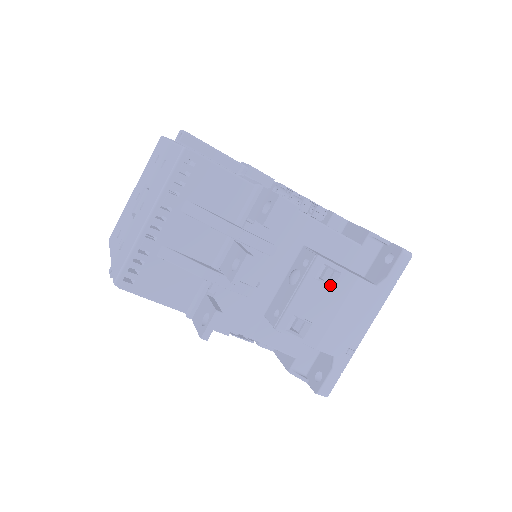
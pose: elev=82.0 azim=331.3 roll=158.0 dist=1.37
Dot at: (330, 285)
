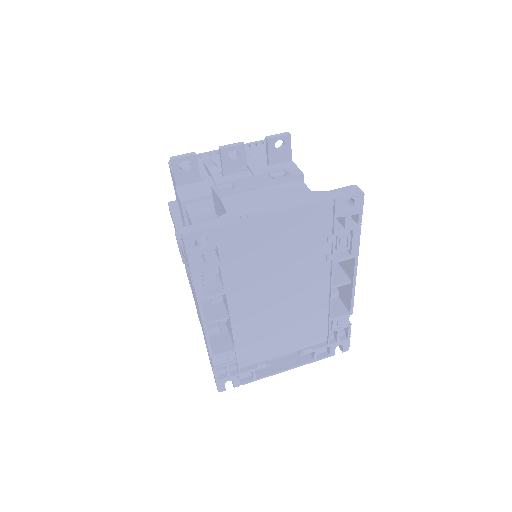
Dot at: (276, 179)
